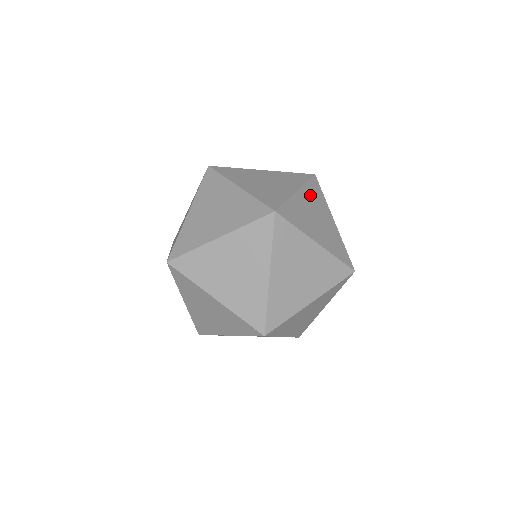
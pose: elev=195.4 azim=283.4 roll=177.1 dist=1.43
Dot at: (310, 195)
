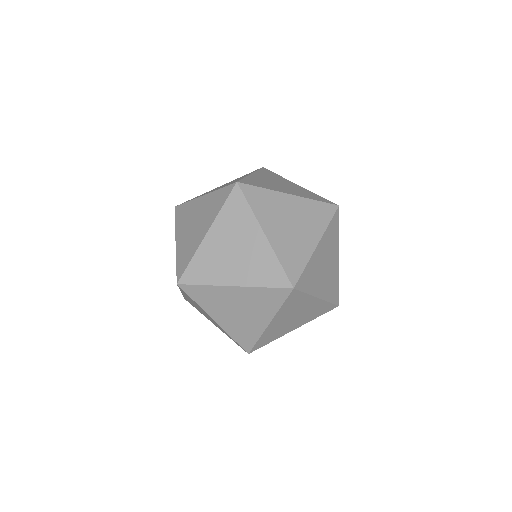
Dot at: (226, 224)
